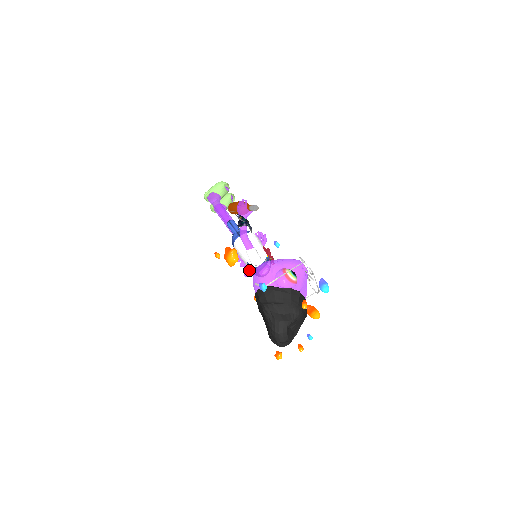
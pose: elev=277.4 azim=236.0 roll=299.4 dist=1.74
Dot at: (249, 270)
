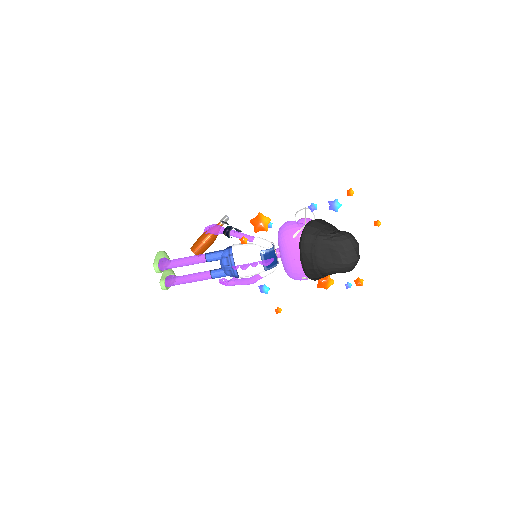
Dot at: (266, 260)
